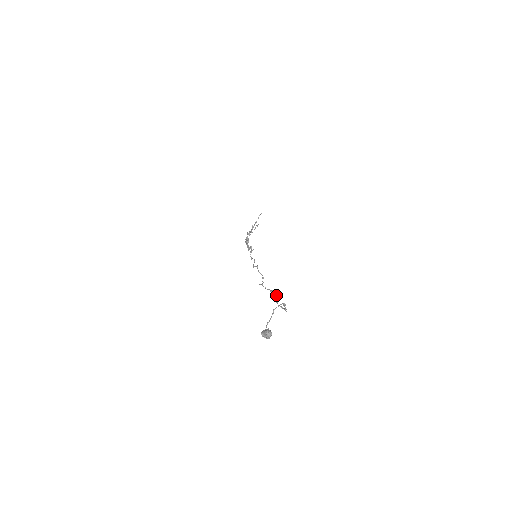
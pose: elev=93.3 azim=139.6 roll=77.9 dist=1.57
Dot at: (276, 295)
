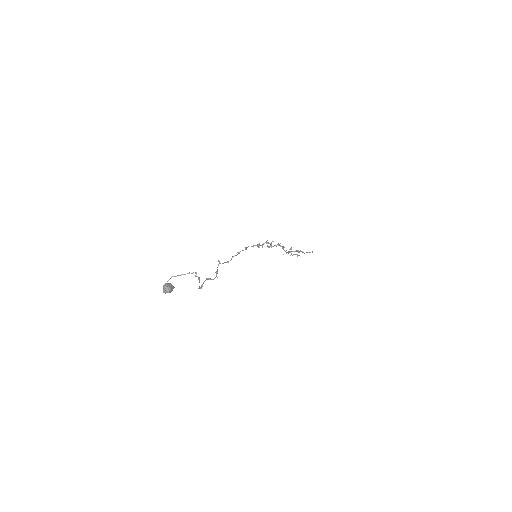
Dot at: occluded
